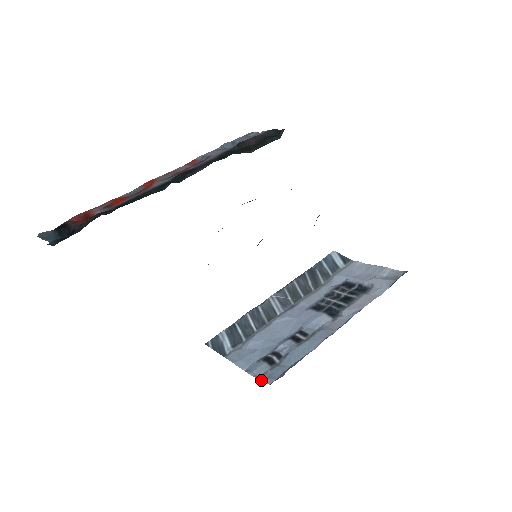
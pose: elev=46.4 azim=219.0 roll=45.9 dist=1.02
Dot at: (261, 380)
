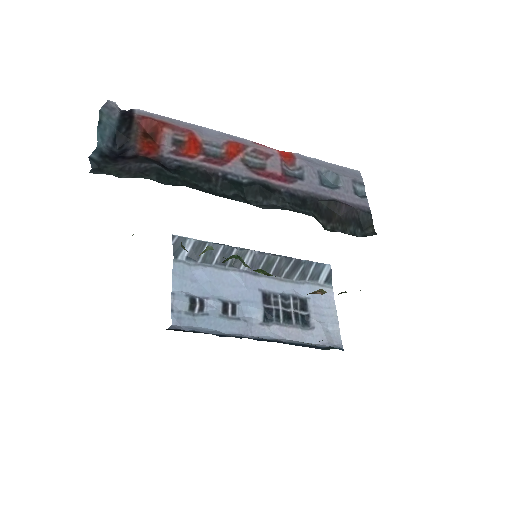
Dot at: (172, 314)
